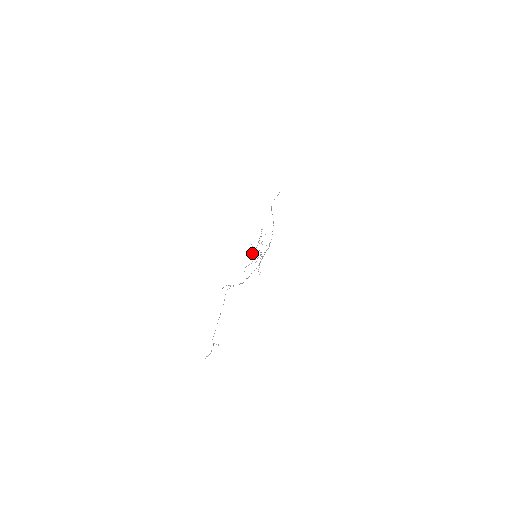
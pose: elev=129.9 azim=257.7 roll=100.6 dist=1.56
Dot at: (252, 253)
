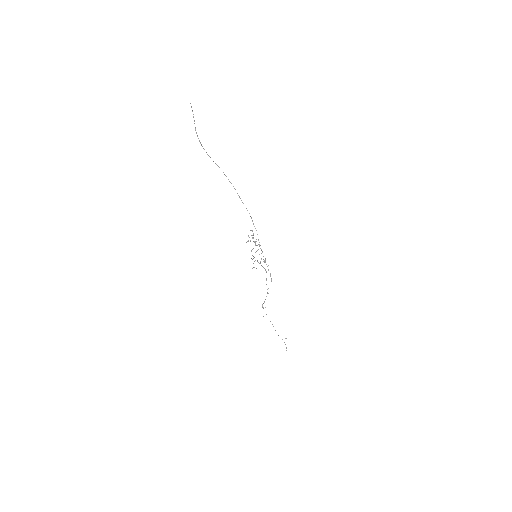
Dot at: occluded
